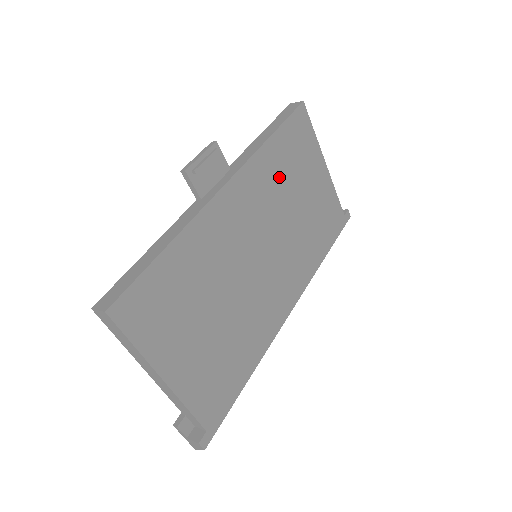
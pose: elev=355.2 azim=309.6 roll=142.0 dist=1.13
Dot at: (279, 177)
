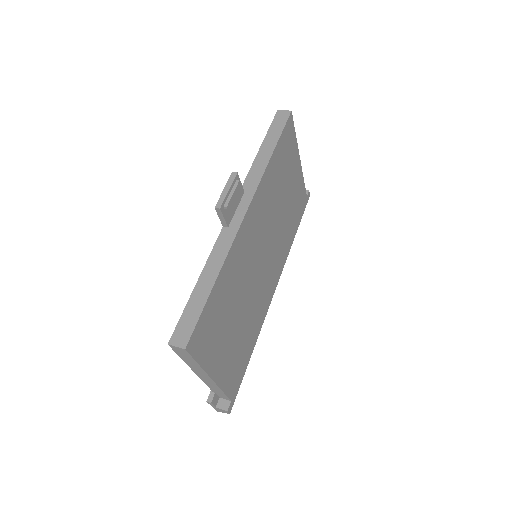
Dot at: (275, 187)
